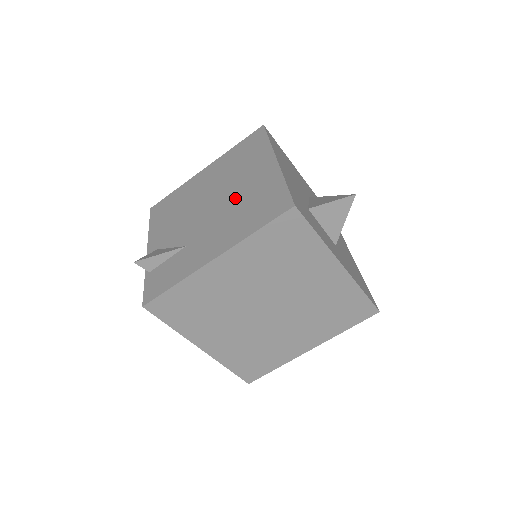
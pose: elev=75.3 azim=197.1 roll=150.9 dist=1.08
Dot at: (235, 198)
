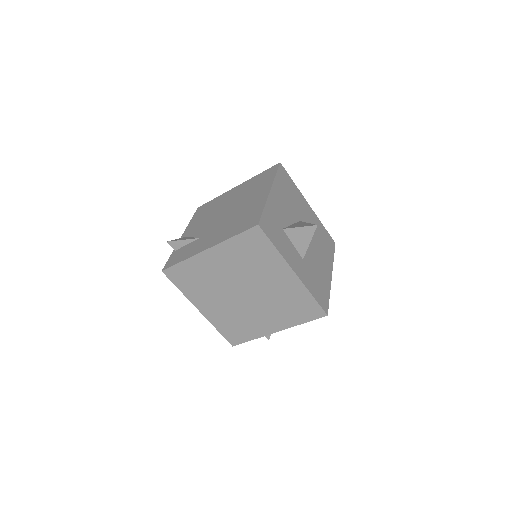
Dot at: (237, 212)
